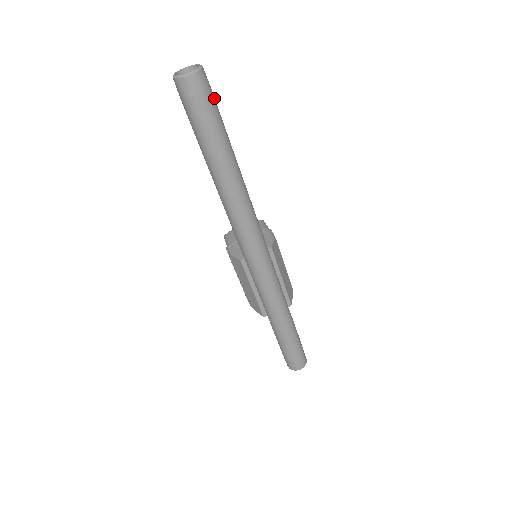
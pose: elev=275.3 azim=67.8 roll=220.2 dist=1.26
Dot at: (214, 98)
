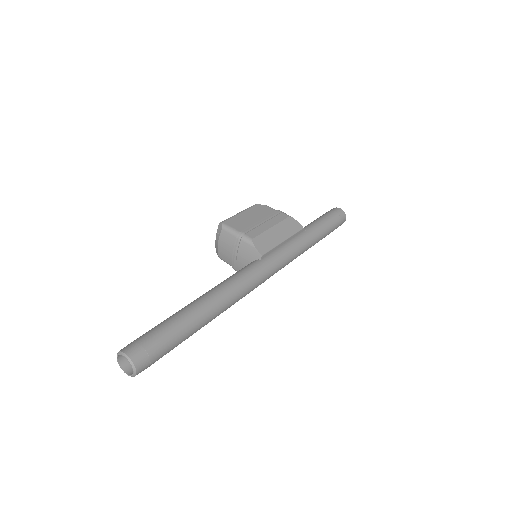
Dot at: (152, 340)
